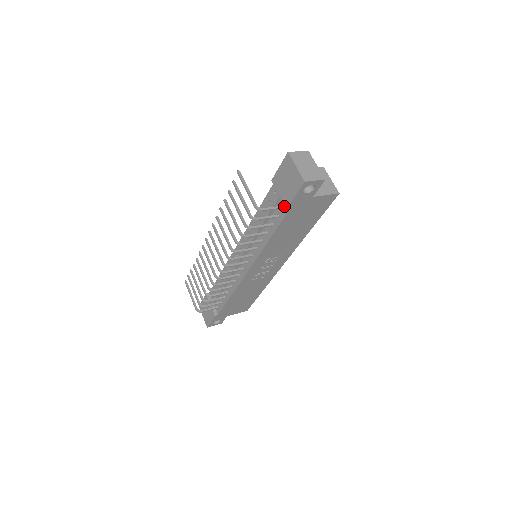
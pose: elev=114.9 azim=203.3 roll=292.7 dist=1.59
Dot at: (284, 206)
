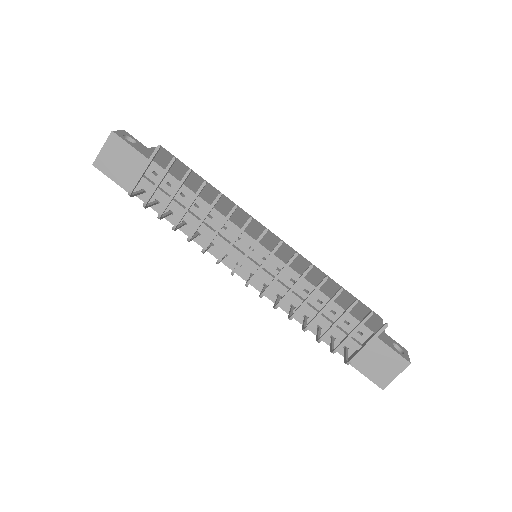
Dot at: (348, 349)
